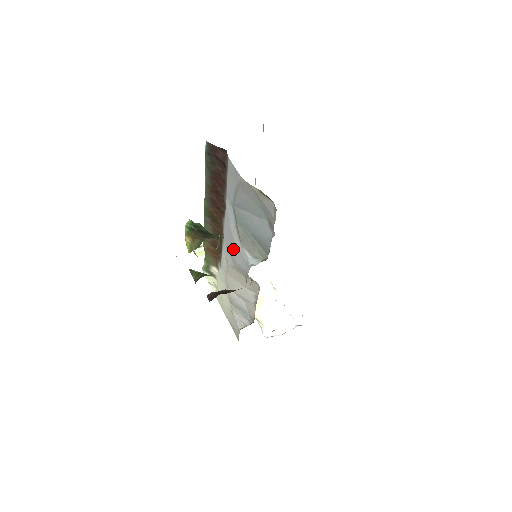
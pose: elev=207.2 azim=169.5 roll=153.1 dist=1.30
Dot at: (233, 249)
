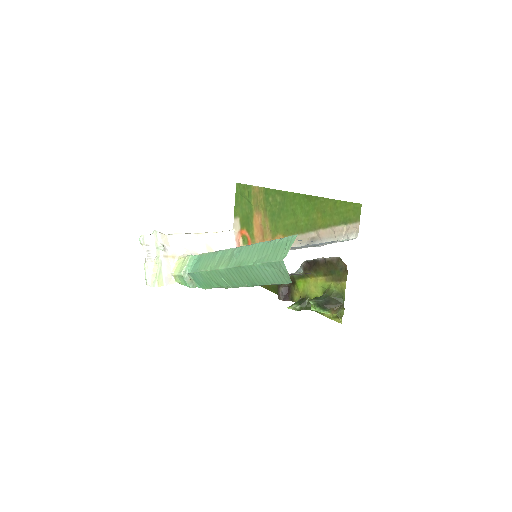
Dot at: occluded
